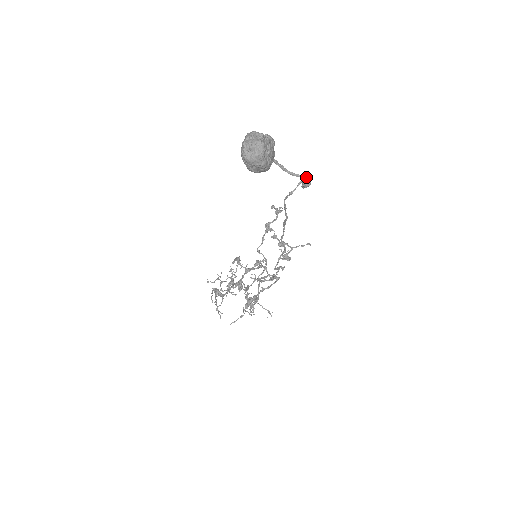
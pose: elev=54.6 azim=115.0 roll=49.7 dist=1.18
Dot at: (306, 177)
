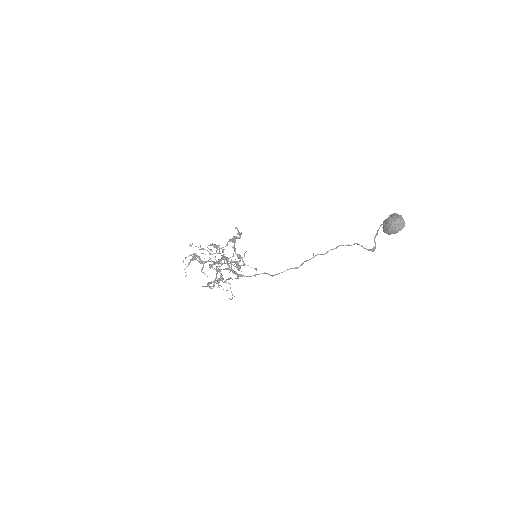
Dot at: occluded
